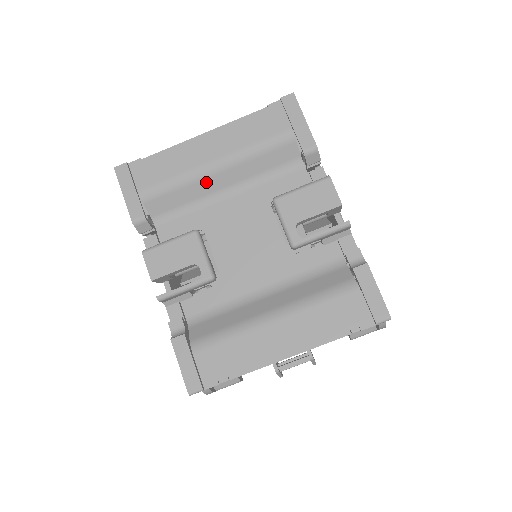
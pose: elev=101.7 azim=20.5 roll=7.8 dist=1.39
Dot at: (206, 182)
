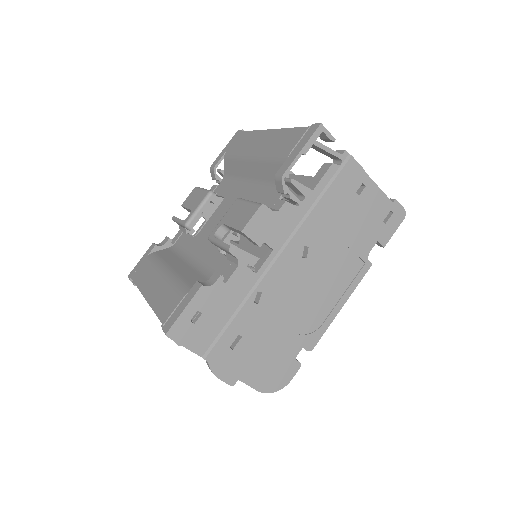
Dot at: (245, 165)
